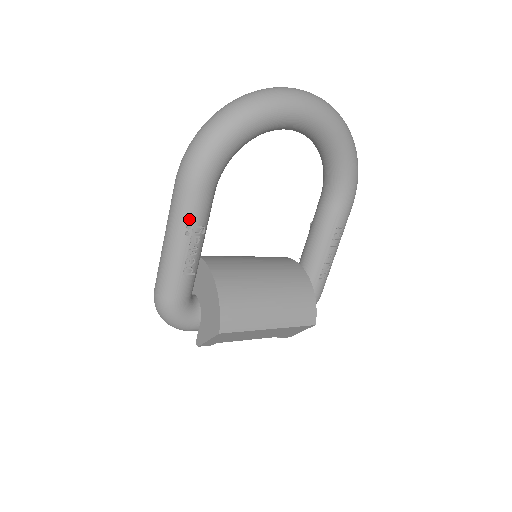
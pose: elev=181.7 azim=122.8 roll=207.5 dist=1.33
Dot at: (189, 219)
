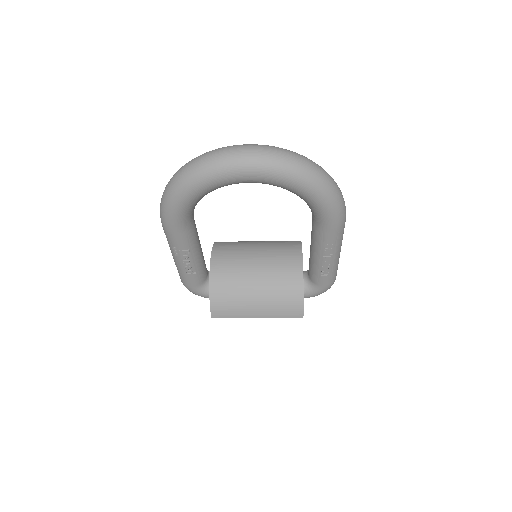
Dot at: (173, 248)
